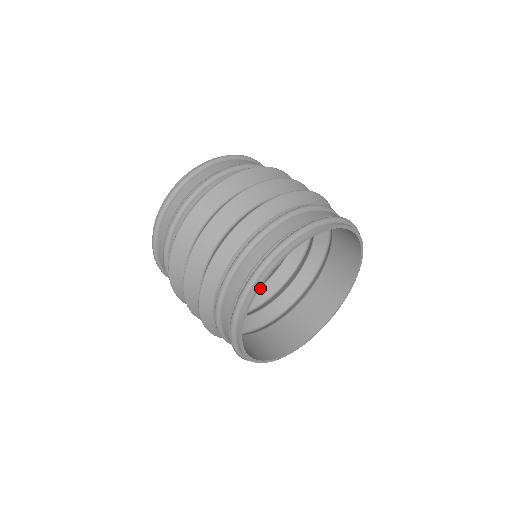
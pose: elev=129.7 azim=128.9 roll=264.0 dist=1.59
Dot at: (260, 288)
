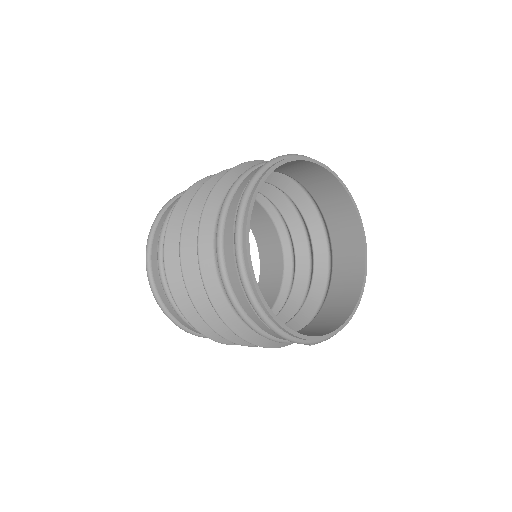
Dot at: occluded
